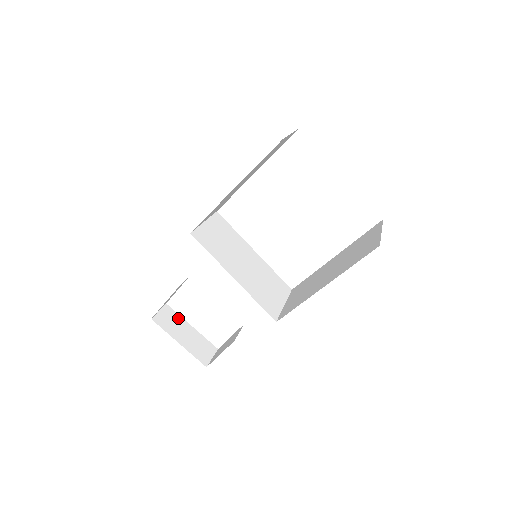
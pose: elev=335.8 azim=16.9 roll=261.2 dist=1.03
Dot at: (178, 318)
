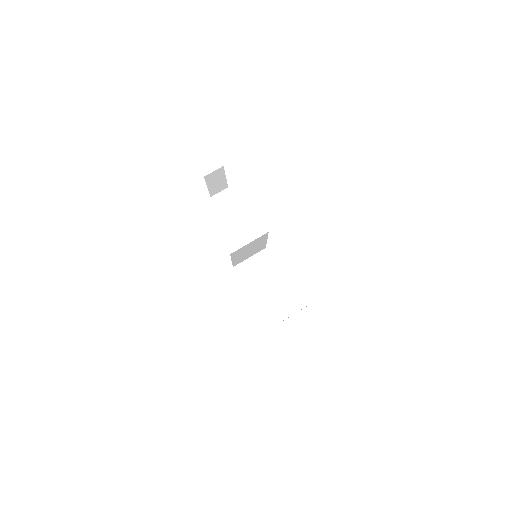
Dot at: (222, 174)
